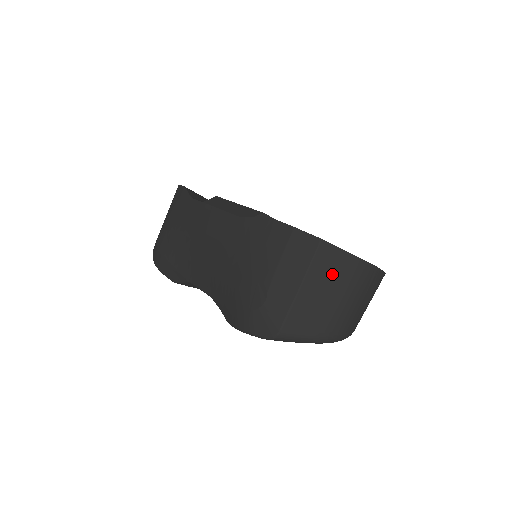
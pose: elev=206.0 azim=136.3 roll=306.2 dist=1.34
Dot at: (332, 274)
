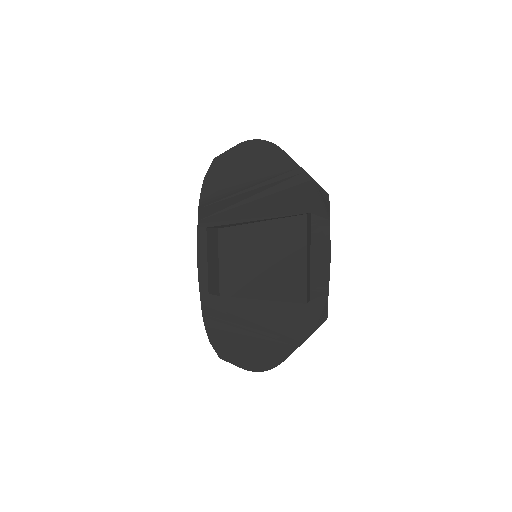
Dot at: occluded
